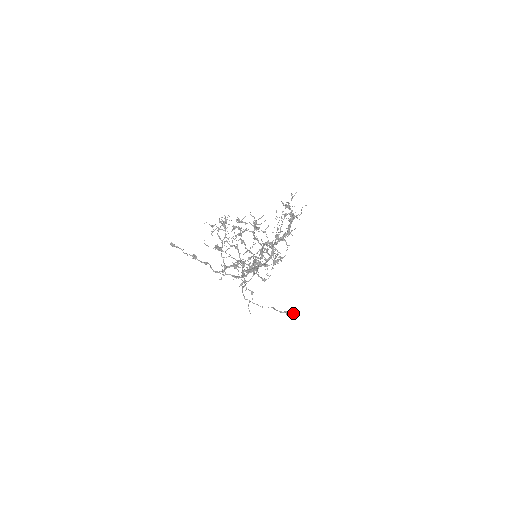
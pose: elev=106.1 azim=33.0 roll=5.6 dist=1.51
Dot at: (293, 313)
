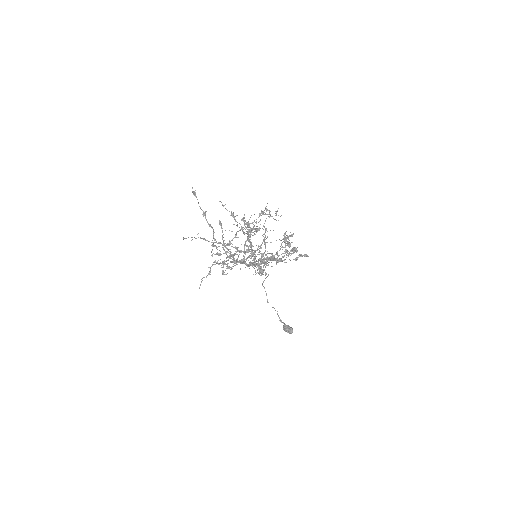
Dot at: (287, 330)
